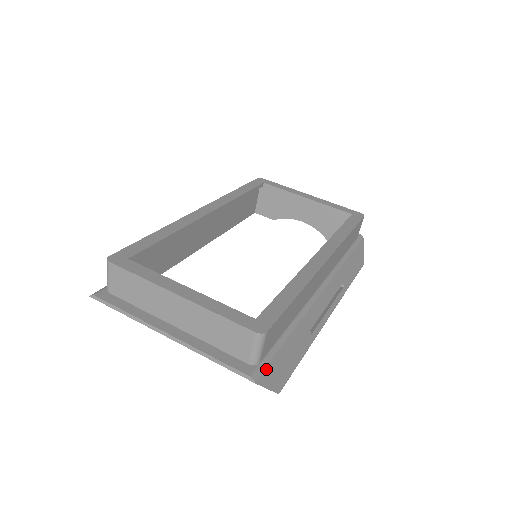
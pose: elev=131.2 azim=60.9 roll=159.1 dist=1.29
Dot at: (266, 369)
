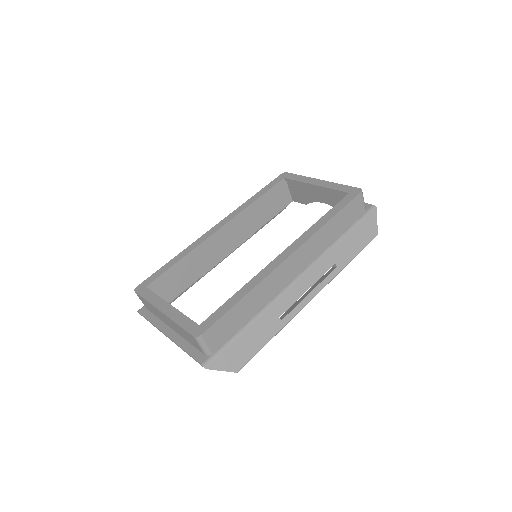
Dot at: (218, 357)
